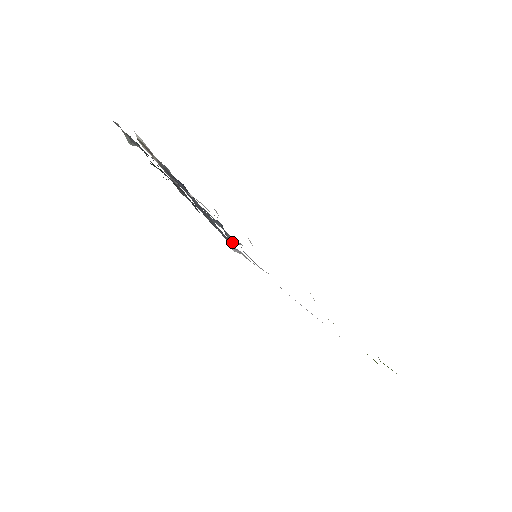
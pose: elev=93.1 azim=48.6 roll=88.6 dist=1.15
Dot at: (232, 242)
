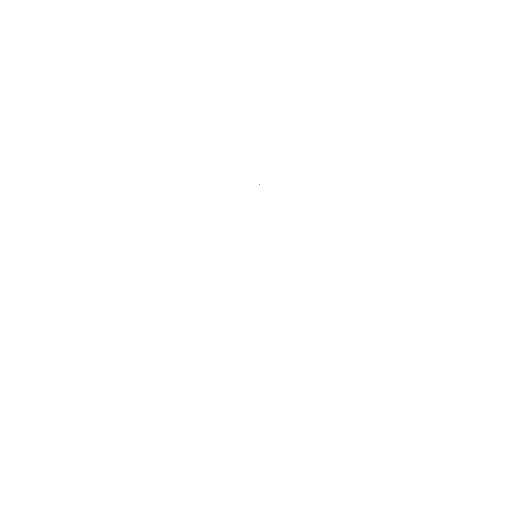
Dot at: occluded
